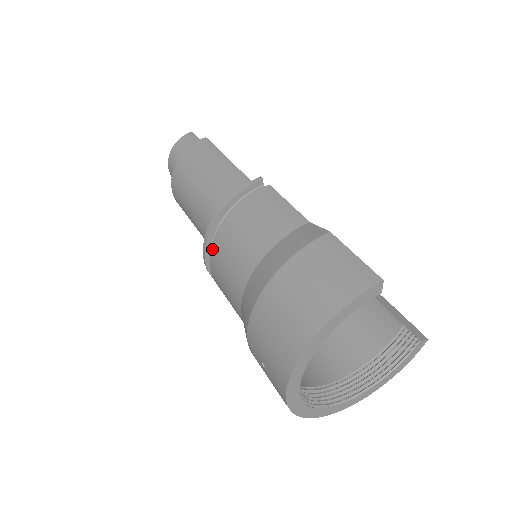
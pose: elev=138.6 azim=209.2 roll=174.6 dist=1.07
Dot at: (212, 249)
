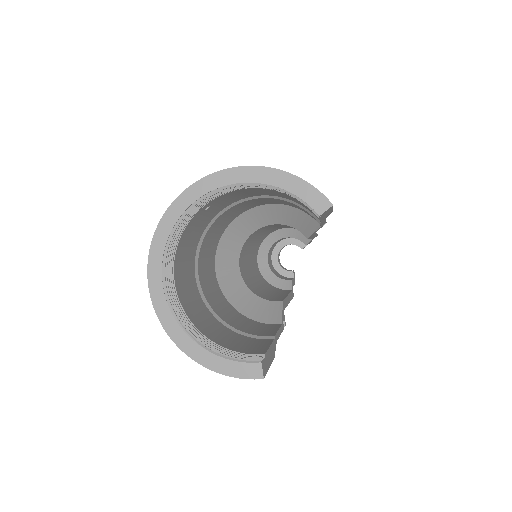
Dot at: occluded
